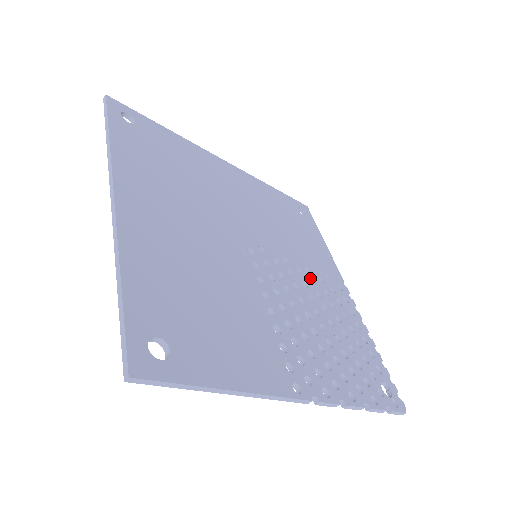
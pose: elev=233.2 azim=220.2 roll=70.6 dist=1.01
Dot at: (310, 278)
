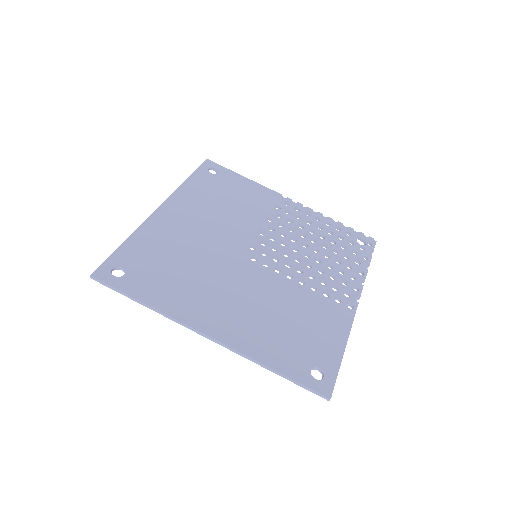
Dot at: (277, 225)
